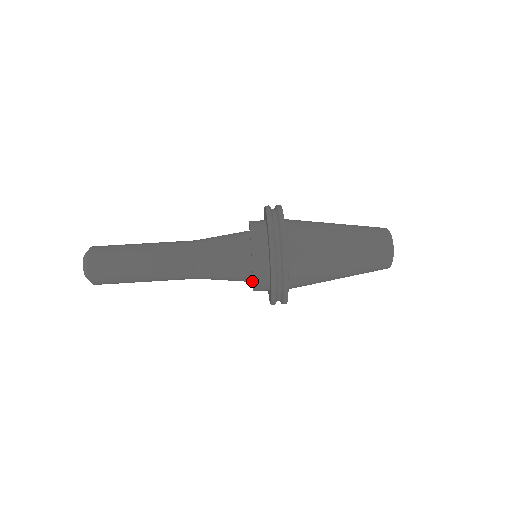
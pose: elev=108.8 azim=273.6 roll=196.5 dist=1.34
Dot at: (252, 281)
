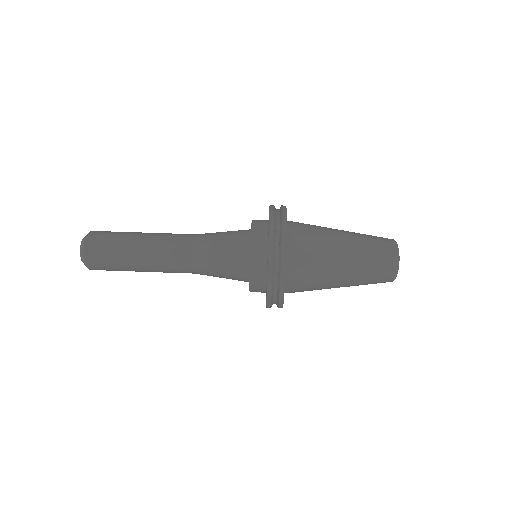
Dot at: occluded
